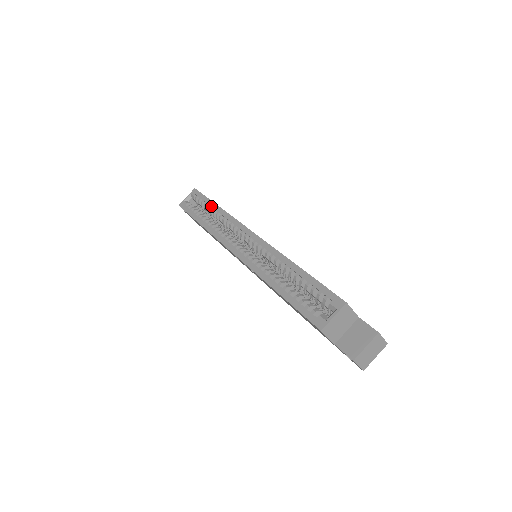
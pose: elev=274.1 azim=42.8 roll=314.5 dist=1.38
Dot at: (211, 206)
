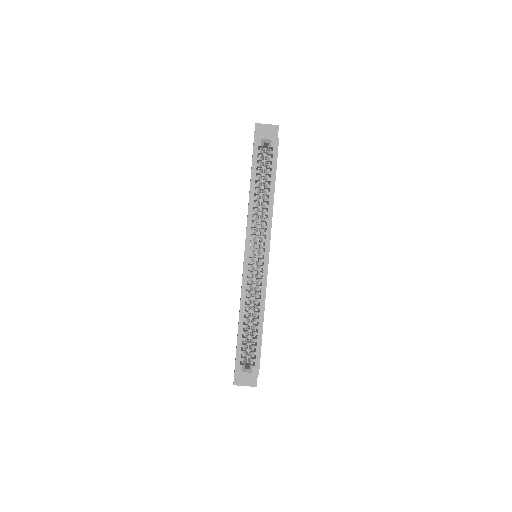
Dot at: (271, 184)
